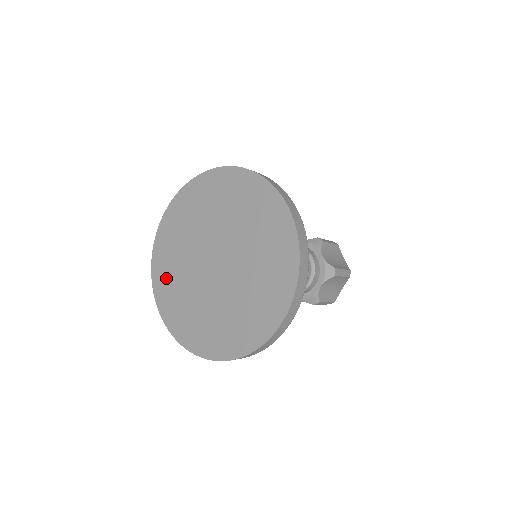
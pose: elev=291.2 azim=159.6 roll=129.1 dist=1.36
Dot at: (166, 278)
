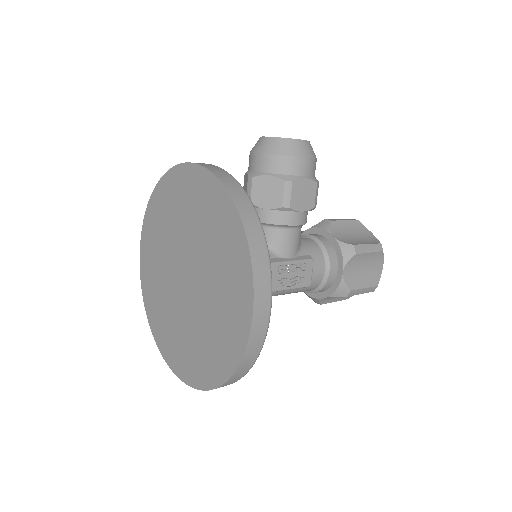
Dot at: (151, 240)
